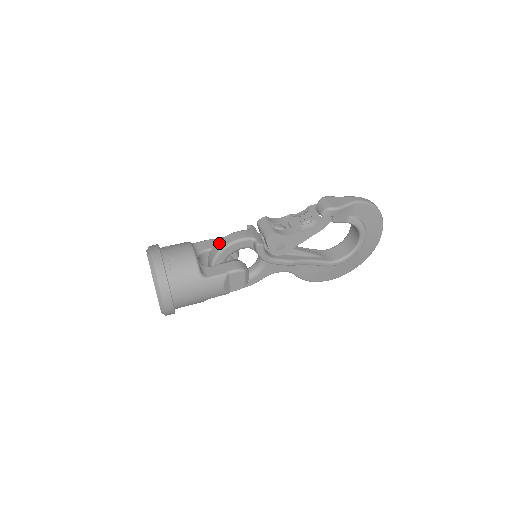
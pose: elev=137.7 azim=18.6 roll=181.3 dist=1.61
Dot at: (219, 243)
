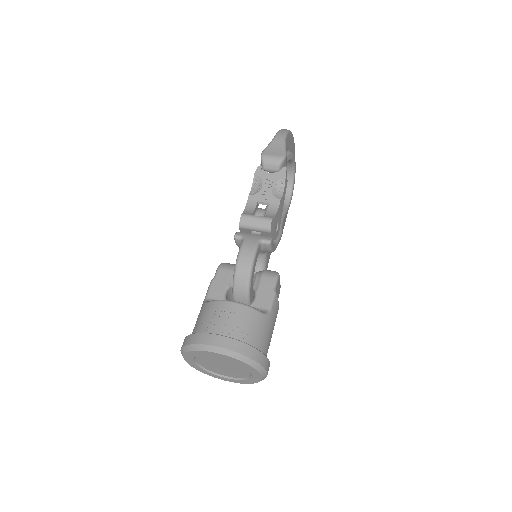
Dot at: (239, 274)
